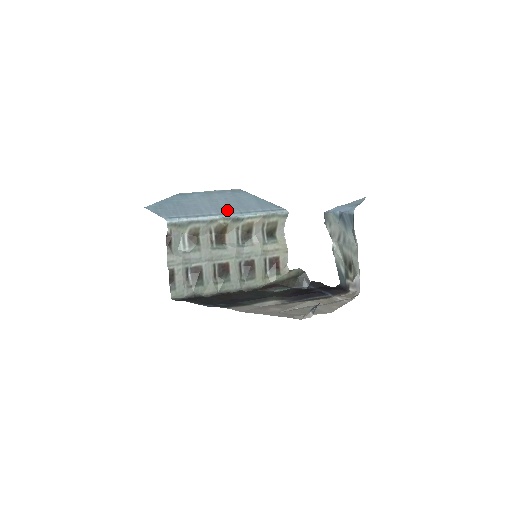
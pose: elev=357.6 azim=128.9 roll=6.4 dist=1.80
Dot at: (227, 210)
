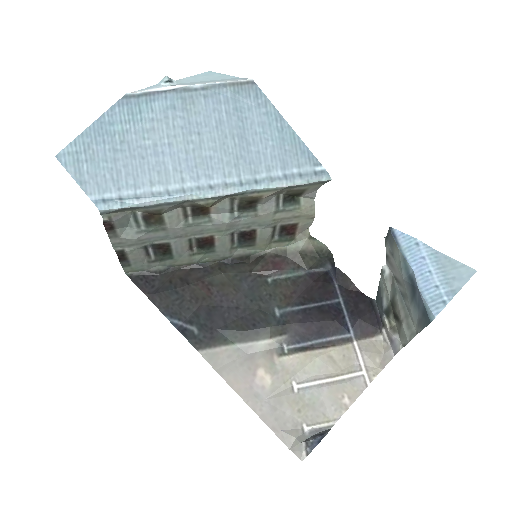
Dot at: (215, 173)
